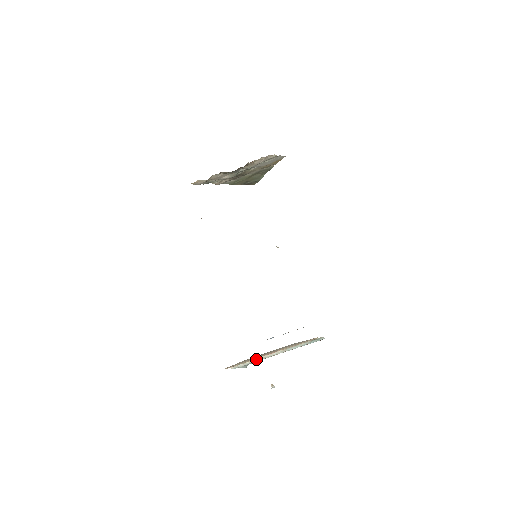
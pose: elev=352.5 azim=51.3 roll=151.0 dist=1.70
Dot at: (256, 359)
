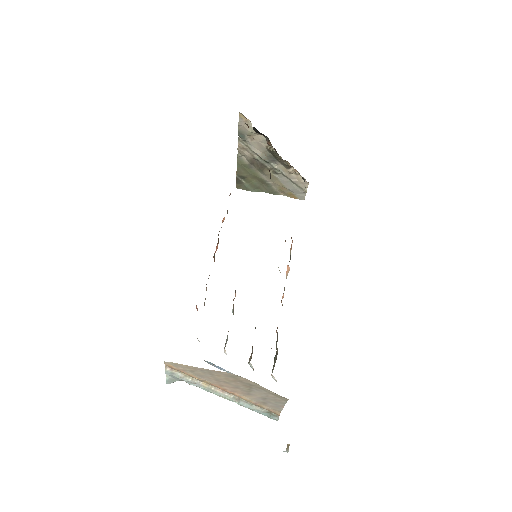
Dot at: (203, 383)
